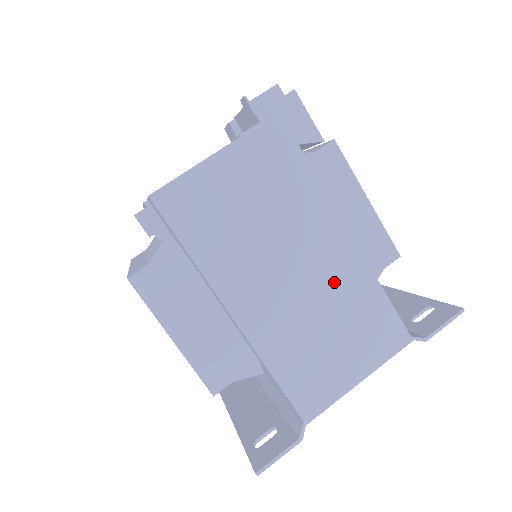
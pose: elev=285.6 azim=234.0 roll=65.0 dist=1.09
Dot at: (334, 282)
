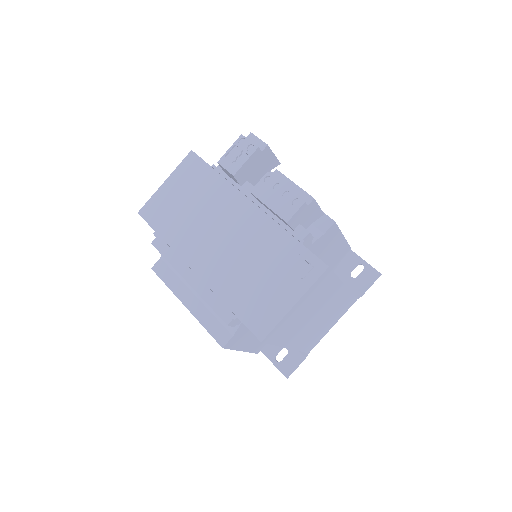
Dot at: (333, 306)
